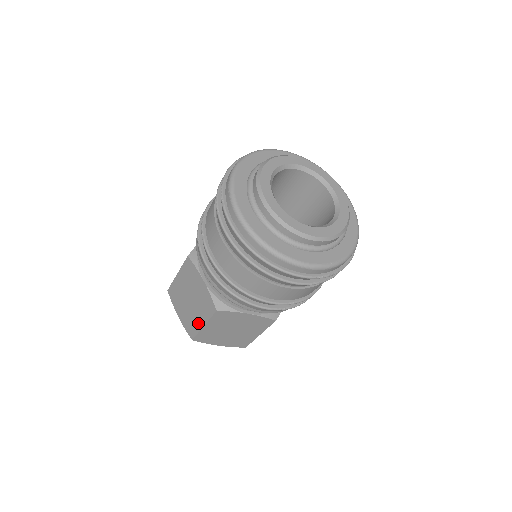
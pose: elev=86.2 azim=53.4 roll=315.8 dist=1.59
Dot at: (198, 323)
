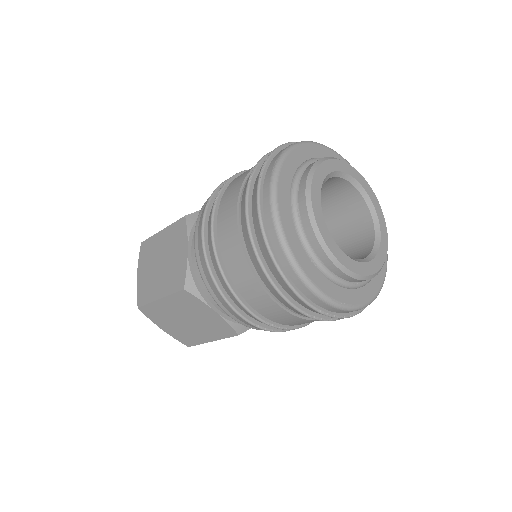
Dot at: (155, 293)
